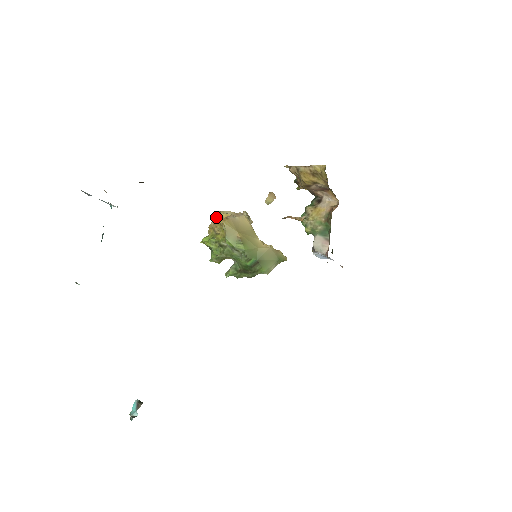
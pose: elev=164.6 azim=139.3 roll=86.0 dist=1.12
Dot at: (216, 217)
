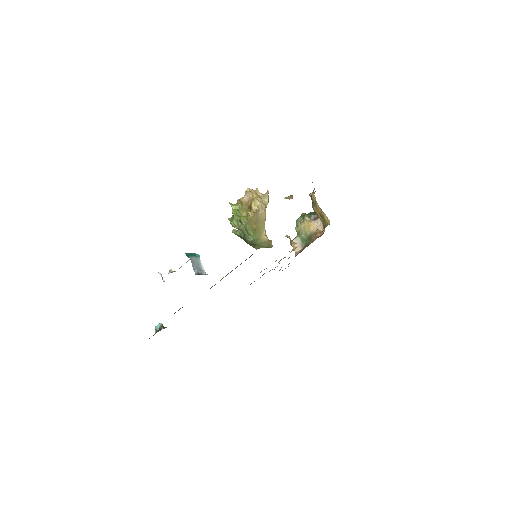
Dot at: (248, 198)
